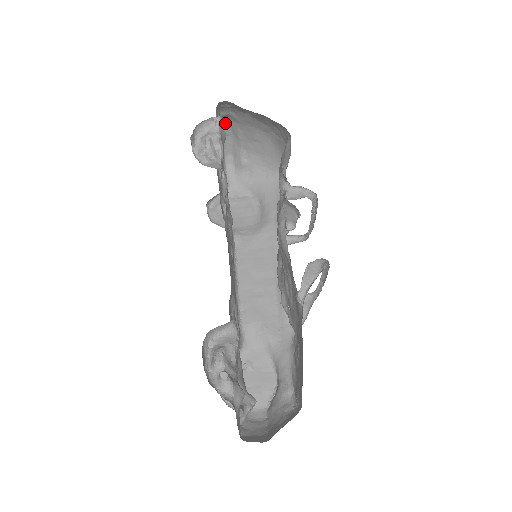
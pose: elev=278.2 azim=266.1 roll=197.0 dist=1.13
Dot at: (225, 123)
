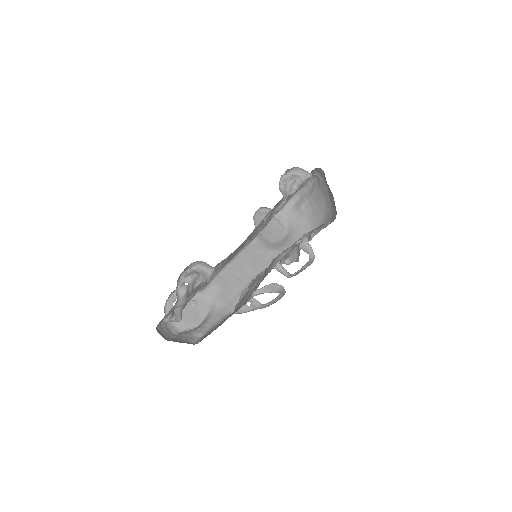
Dot at: (313, 179)
